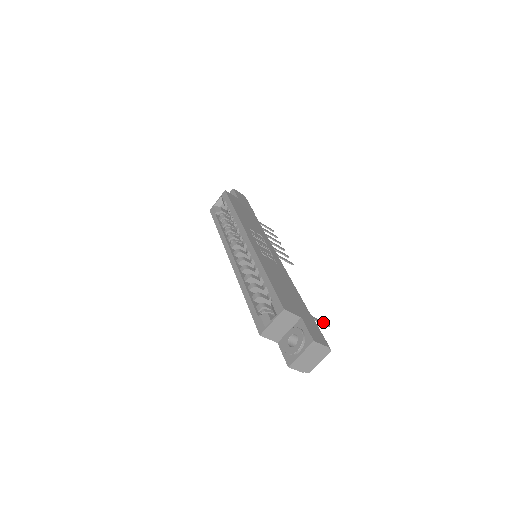
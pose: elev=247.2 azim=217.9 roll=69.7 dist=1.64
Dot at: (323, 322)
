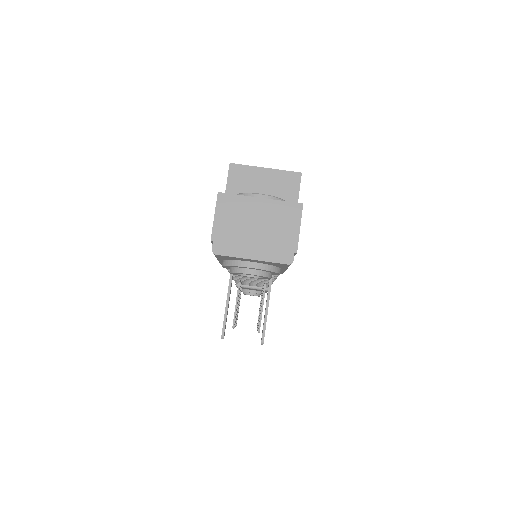
Dot at: occluded
